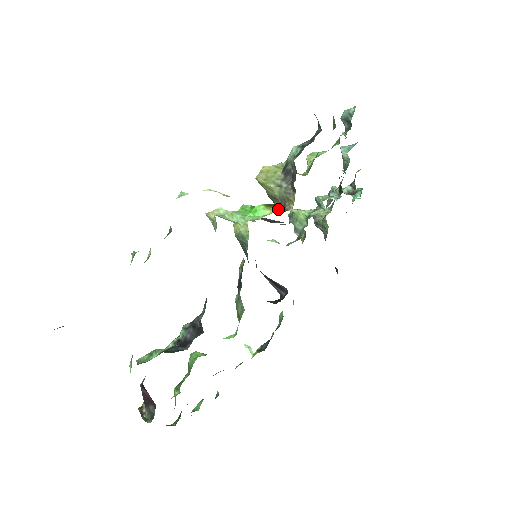
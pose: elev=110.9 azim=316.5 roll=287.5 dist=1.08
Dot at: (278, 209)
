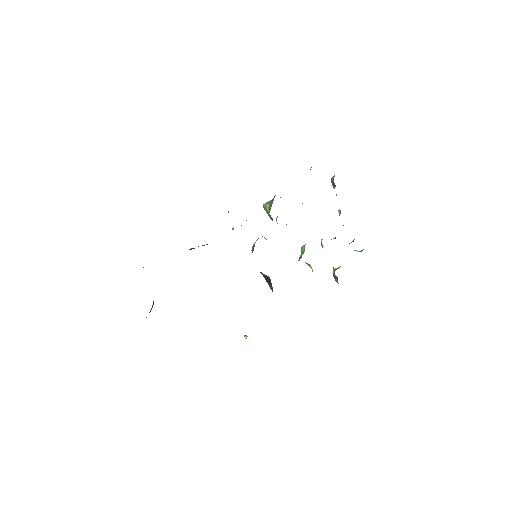
Dot at: occluded
